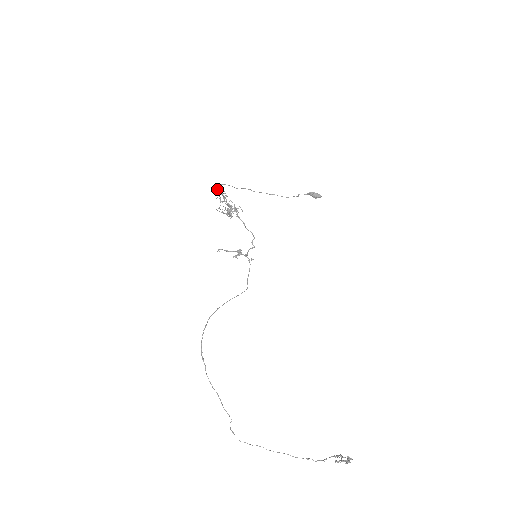
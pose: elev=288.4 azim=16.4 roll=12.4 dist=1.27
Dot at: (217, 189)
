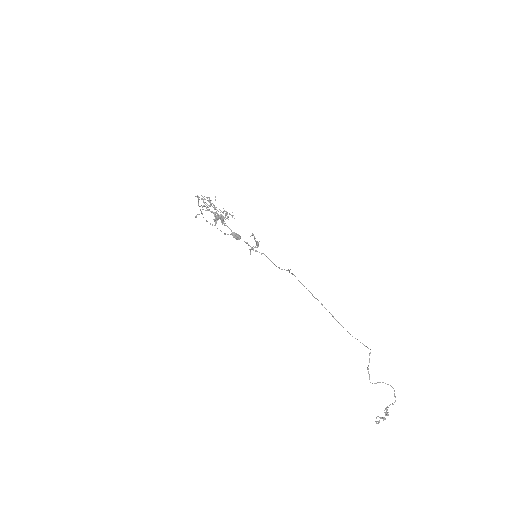
Dot at: occluded
